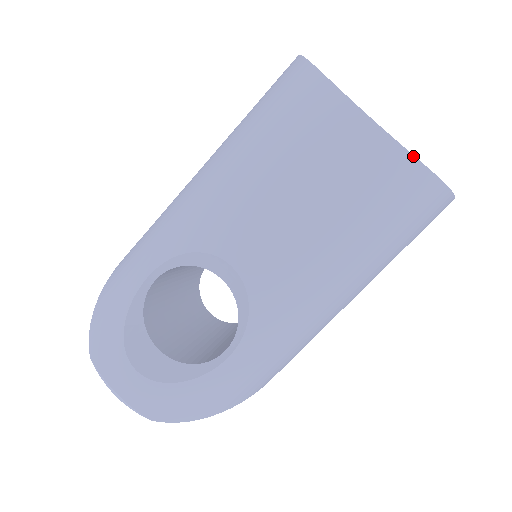
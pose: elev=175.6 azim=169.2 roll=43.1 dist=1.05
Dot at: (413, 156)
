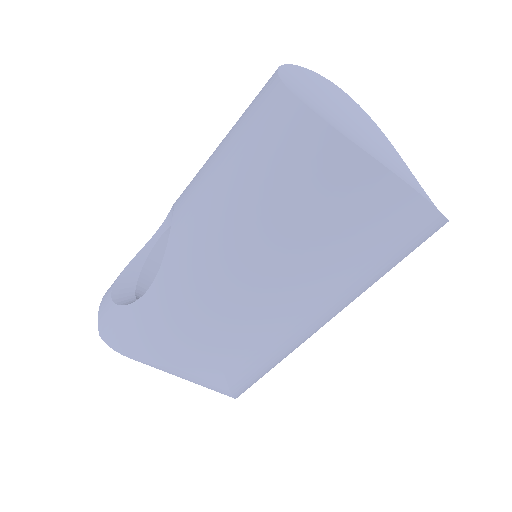
Dot at: (298, 99)
